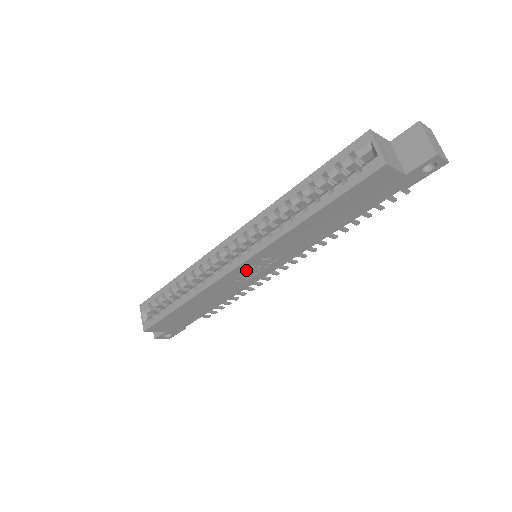
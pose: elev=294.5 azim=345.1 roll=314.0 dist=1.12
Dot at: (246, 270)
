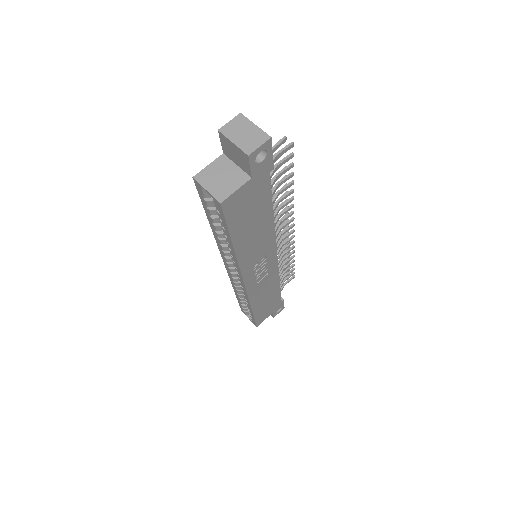
Dot at: (256, 275)
